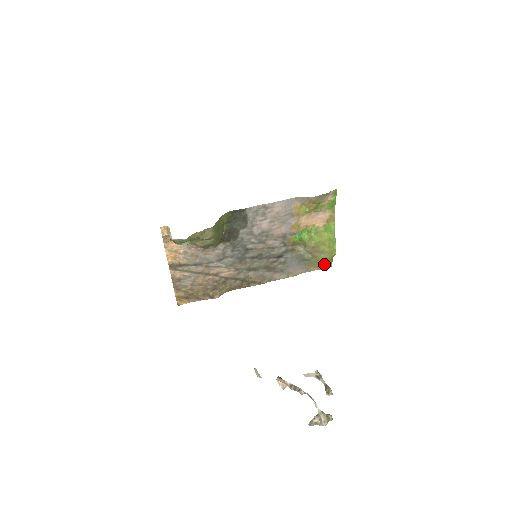
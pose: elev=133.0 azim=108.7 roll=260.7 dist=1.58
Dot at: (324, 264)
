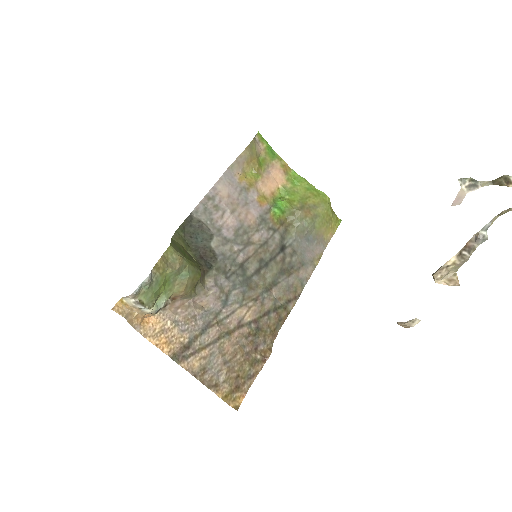
Dot at: (331, 223)
